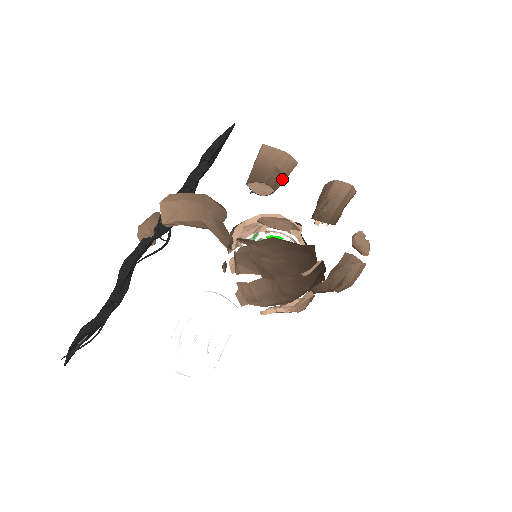
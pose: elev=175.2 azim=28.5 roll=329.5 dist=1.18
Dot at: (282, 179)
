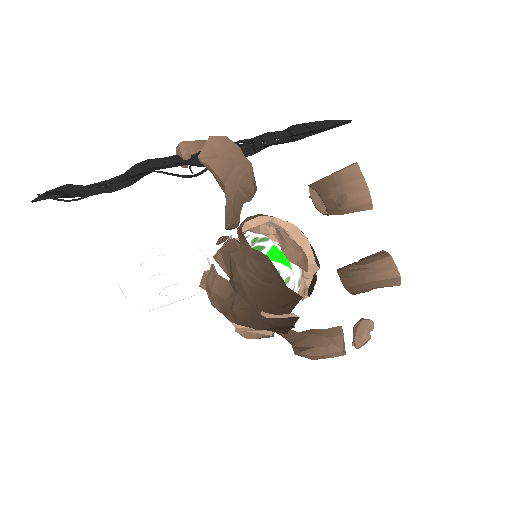
Dot at: (343, 210)
